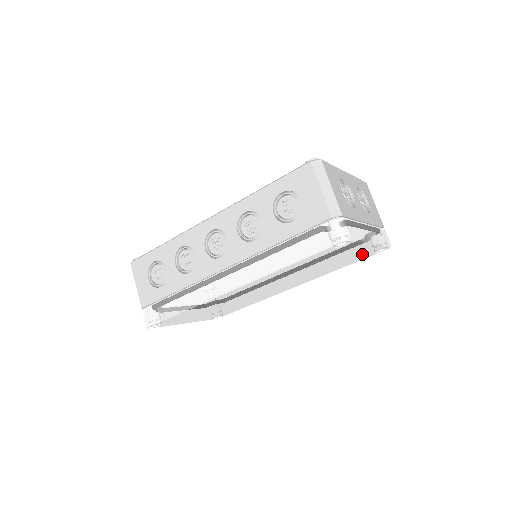
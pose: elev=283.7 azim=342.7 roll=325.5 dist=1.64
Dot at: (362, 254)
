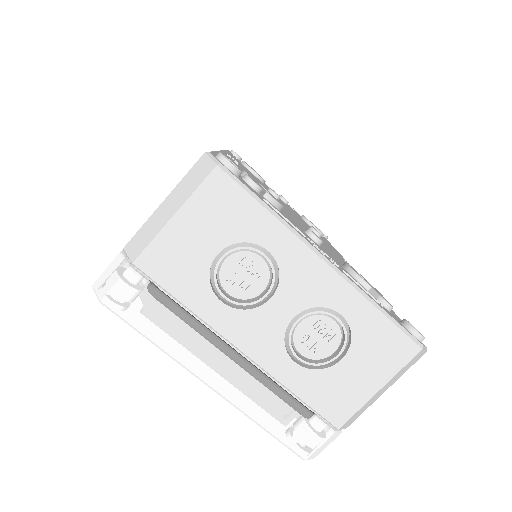
Dot at: occluded
